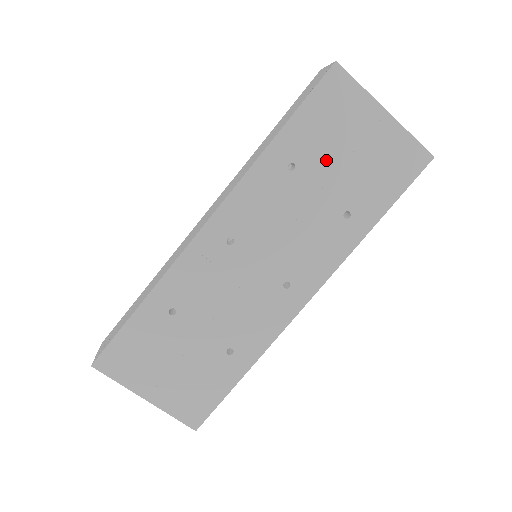
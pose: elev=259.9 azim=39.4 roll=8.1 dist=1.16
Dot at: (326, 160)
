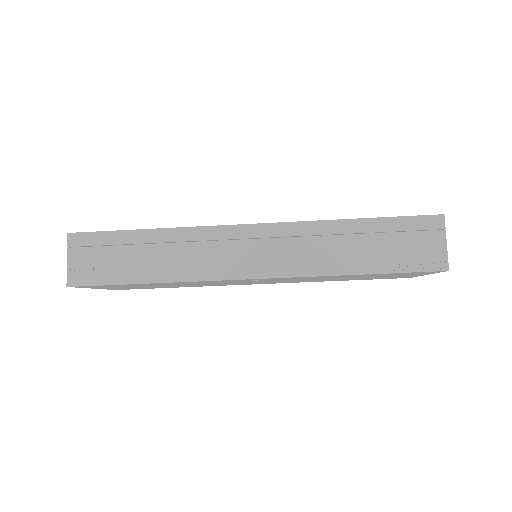
Dot at: occluded
